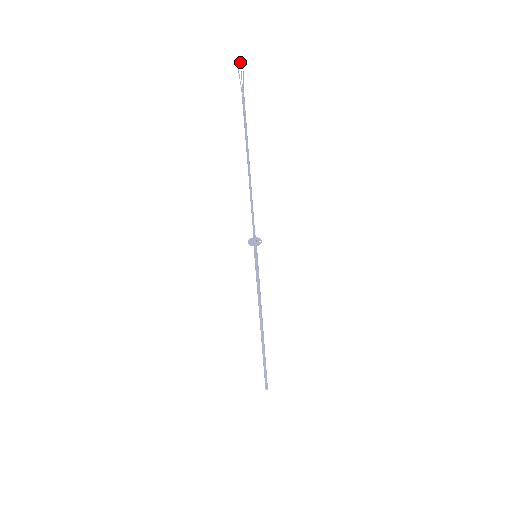
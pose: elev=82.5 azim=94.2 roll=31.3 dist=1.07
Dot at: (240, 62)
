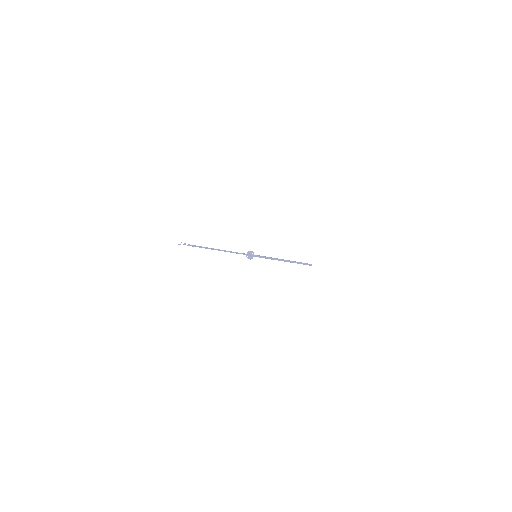
Dot at: (180, 244)
